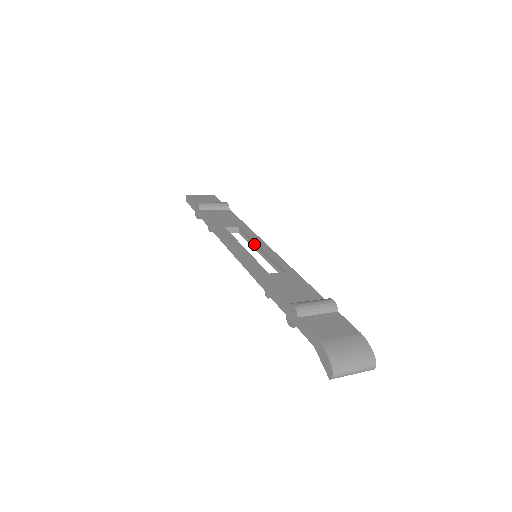
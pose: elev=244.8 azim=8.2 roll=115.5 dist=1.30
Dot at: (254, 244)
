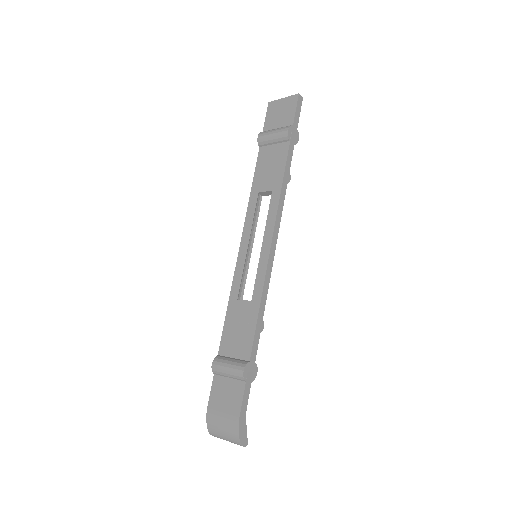
Dot at: (267, 231)
